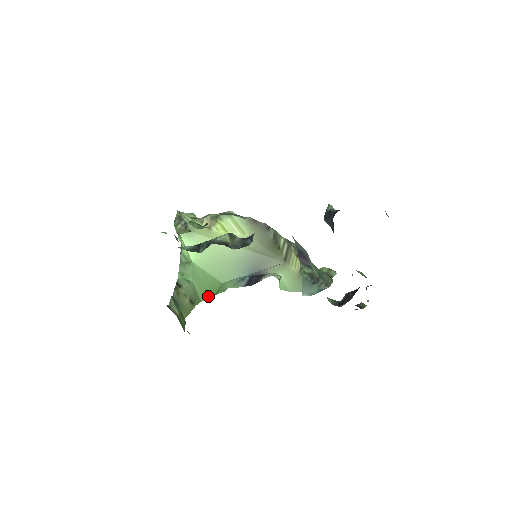
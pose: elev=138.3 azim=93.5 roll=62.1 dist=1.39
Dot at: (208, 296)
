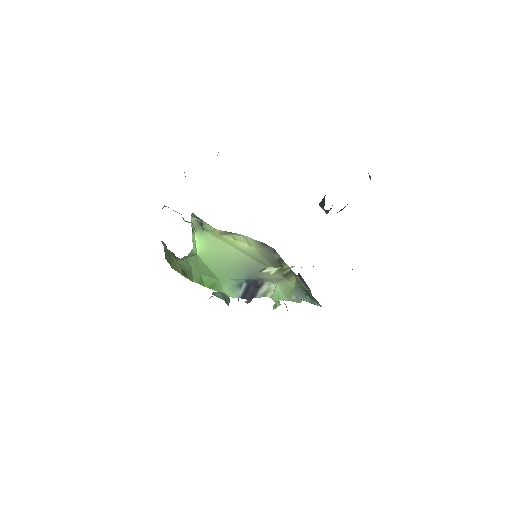
Dot at: (202, 283)
